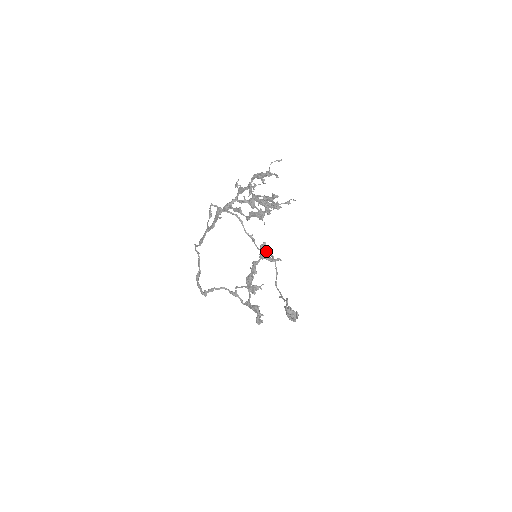
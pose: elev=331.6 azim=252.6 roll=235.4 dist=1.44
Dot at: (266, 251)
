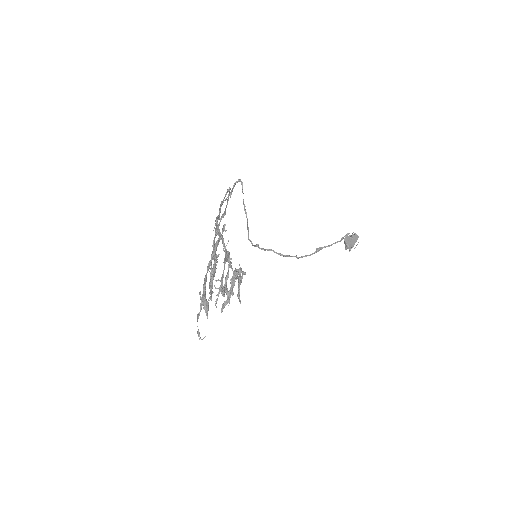
Dot at: (240, 282)
